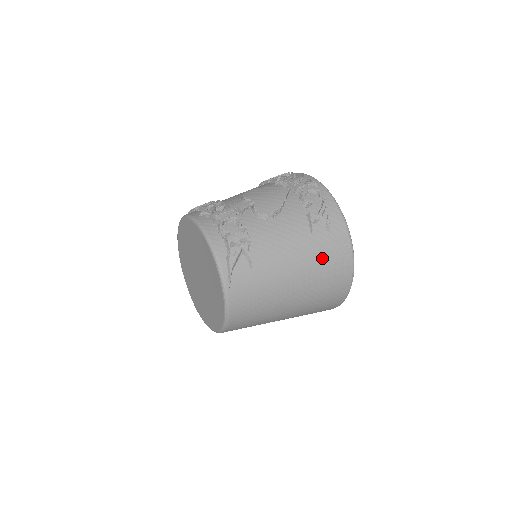
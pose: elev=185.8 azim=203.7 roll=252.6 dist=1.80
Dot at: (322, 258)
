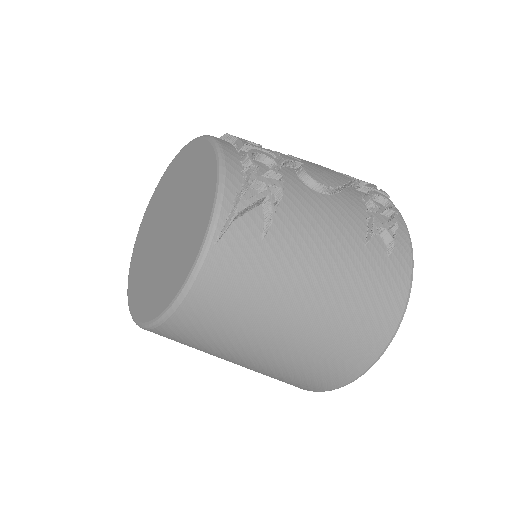
Dot at: (365, 286)
